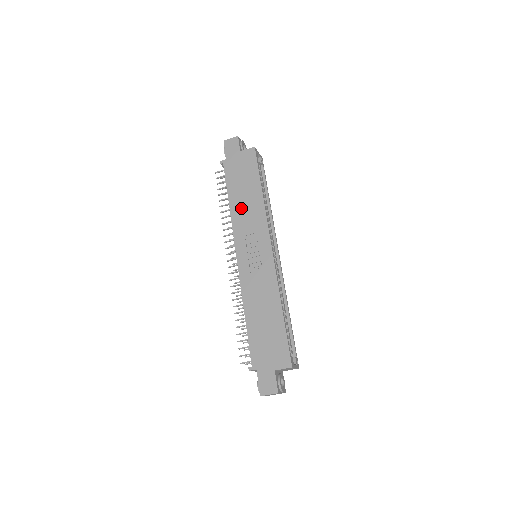
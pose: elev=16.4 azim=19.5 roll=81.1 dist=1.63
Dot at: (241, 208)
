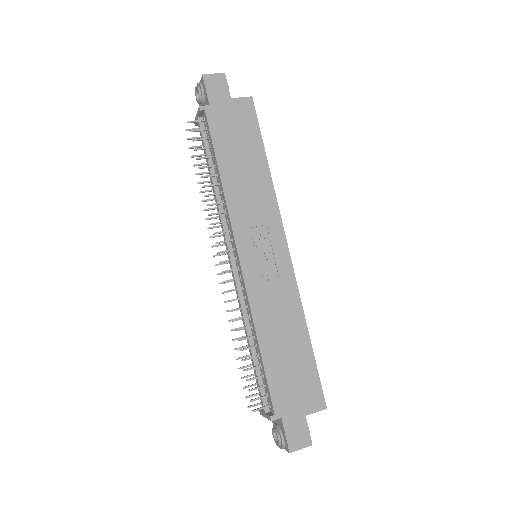
Dot at: (240, 185)
